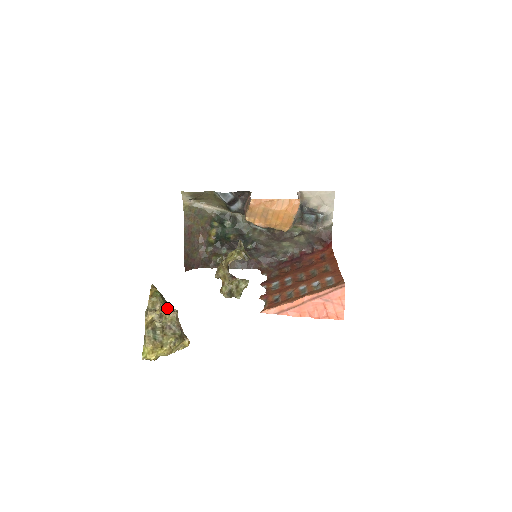
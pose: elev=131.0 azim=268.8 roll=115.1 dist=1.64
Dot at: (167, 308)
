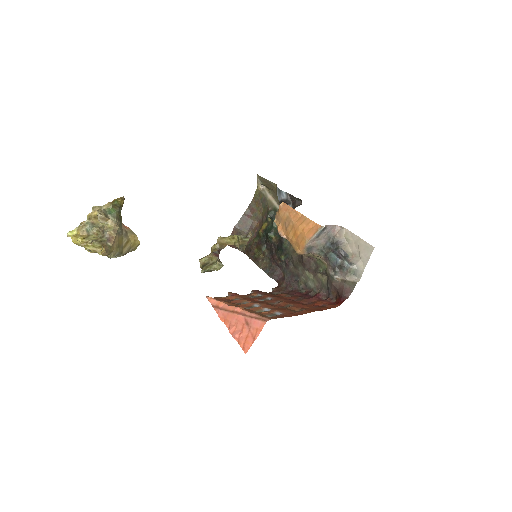
Dot at: (112, 217)
